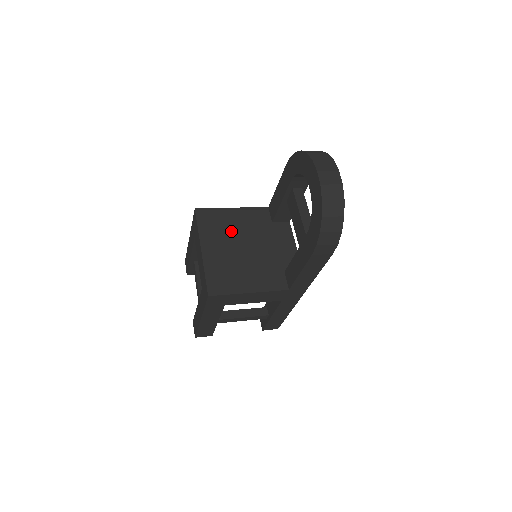
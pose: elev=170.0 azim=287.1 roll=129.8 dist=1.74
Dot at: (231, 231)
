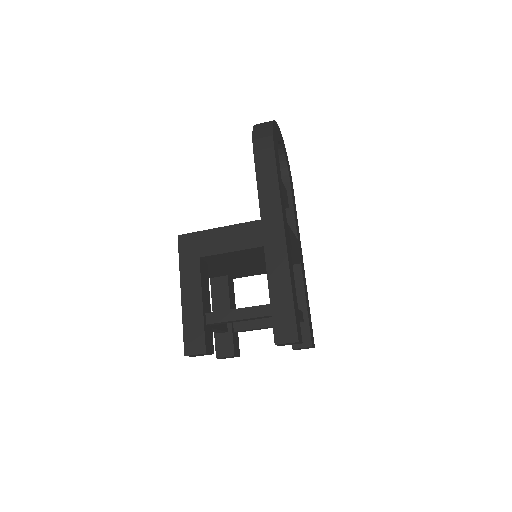
Dot at: occluded
